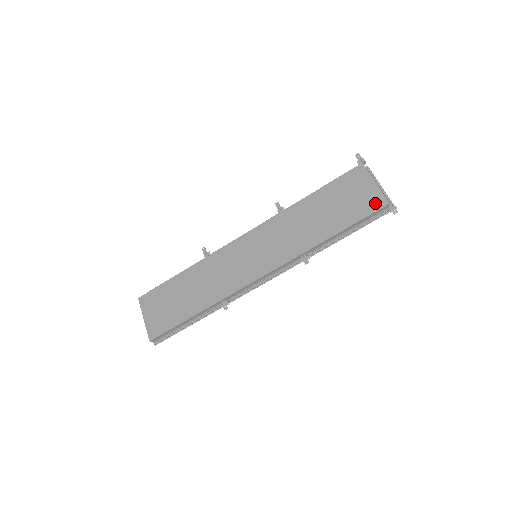
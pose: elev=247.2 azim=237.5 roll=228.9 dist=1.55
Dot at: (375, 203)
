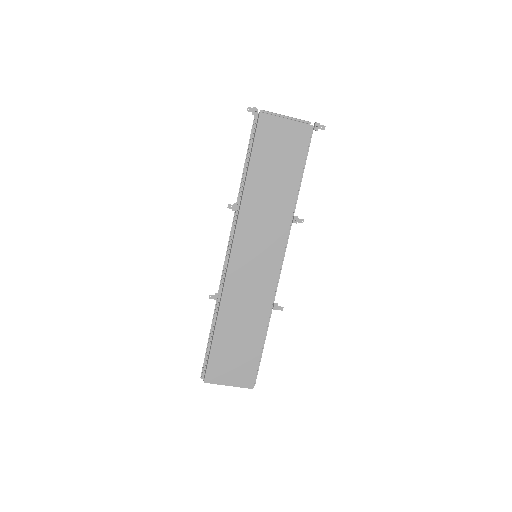
Dot at: (303, 134)
